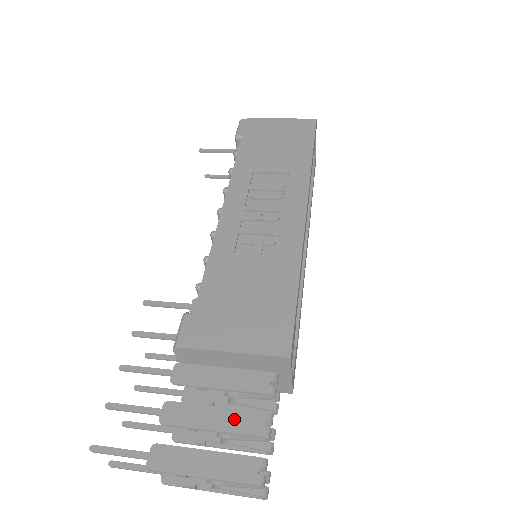
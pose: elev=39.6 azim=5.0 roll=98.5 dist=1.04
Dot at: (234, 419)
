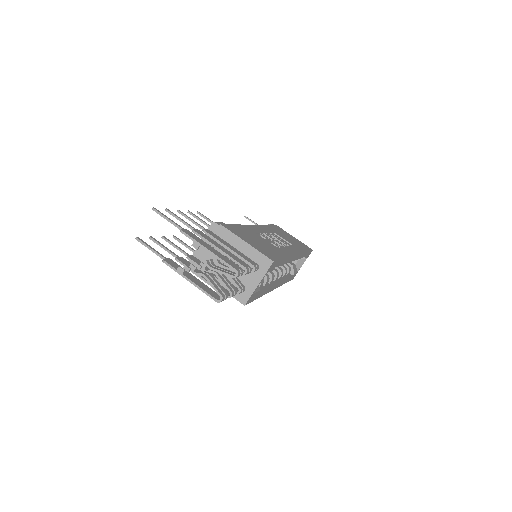
Dot at: (232, 255)
